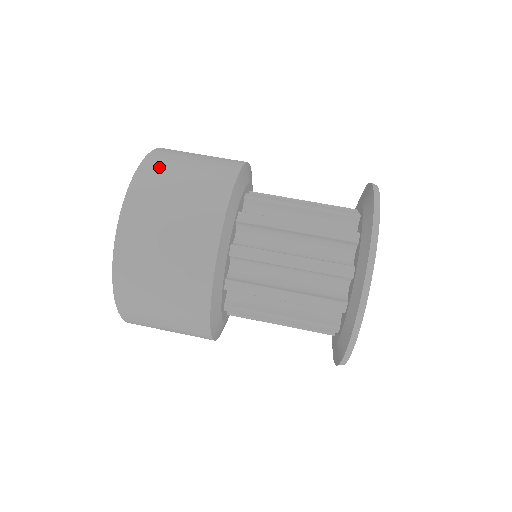
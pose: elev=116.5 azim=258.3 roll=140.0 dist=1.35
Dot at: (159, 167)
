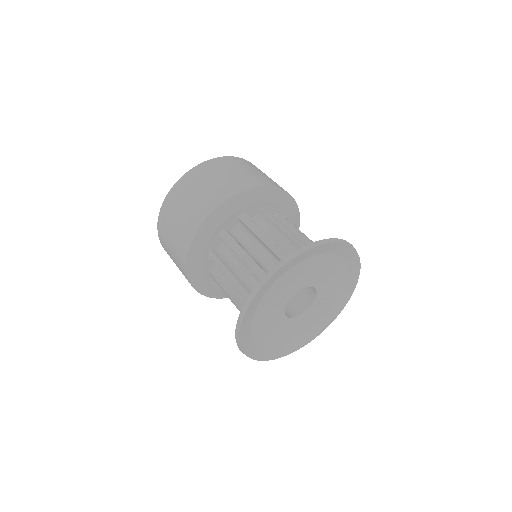
Dot at: (219, 164)
